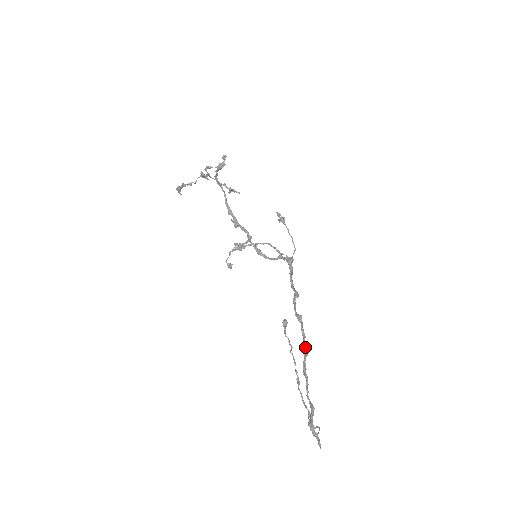
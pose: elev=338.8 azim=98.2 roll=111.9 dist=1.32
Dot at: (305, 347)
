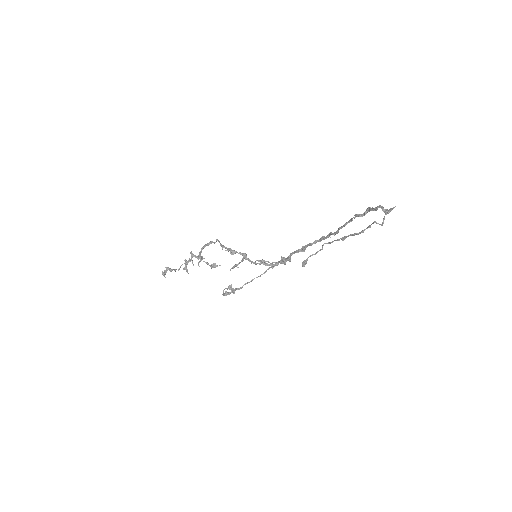
Dot at: (333, 233)
